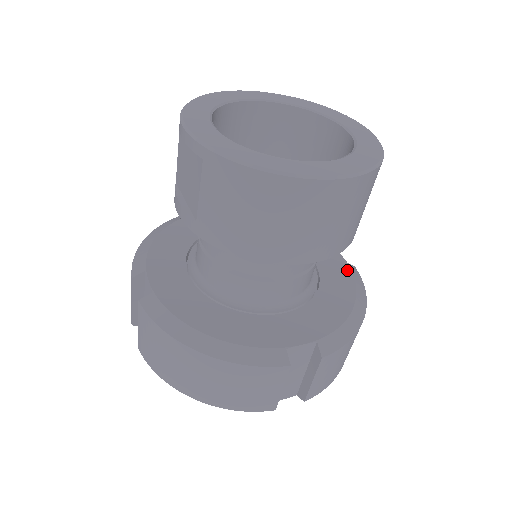
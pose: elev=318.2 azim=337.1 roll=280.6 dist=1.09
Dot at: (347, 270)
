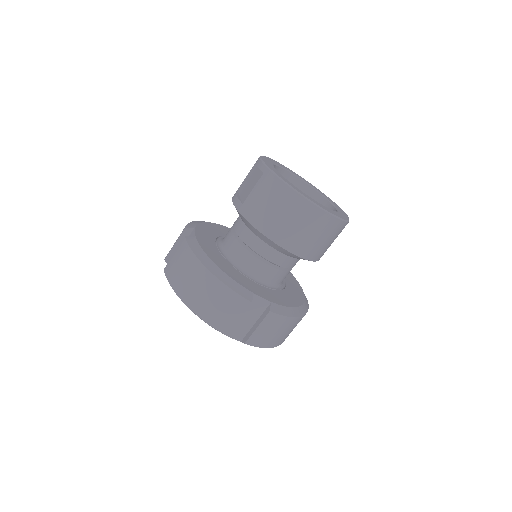
Dot at: (302, 295)
